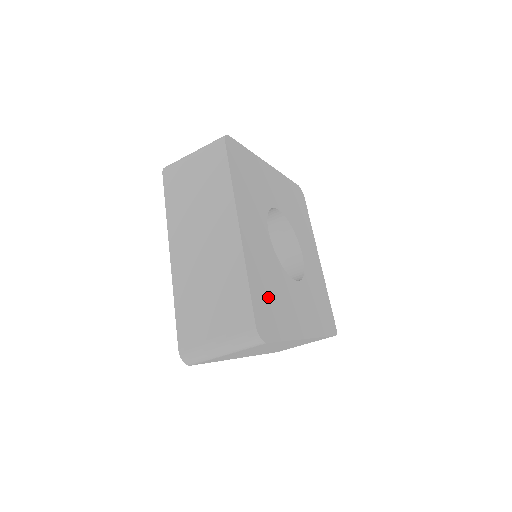
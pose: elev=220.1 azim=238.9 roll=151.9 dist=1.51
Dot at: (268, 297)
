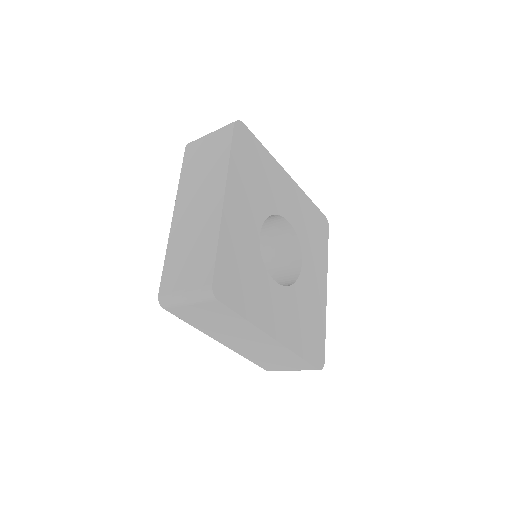
Dot at: (308, 334)
